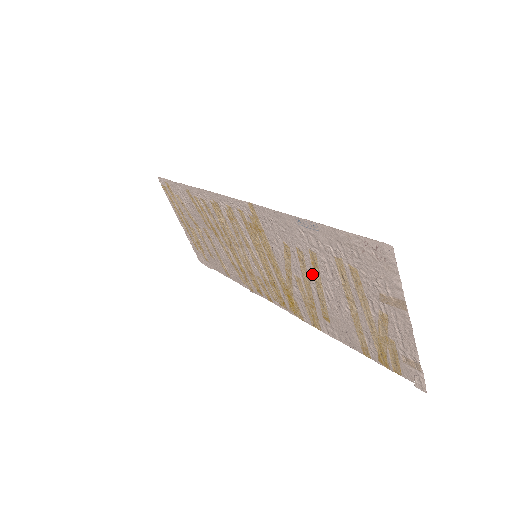
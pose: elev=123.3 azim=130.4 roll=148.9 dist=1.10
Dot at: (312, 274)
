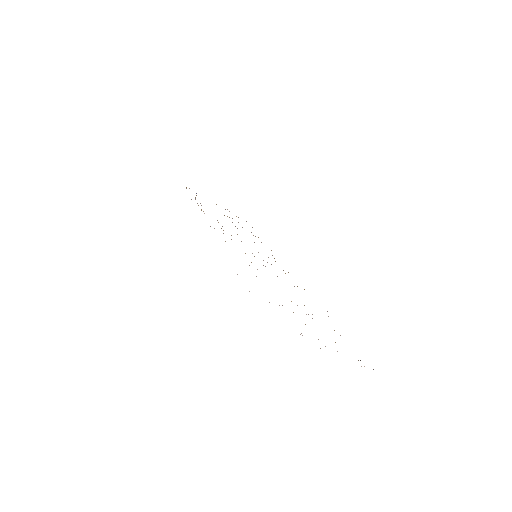
Dot at: occluded
